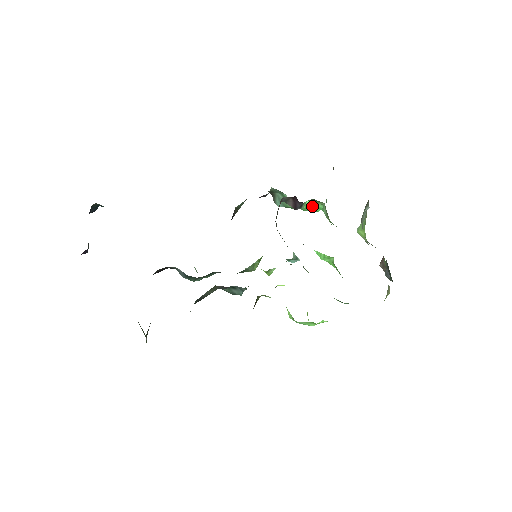
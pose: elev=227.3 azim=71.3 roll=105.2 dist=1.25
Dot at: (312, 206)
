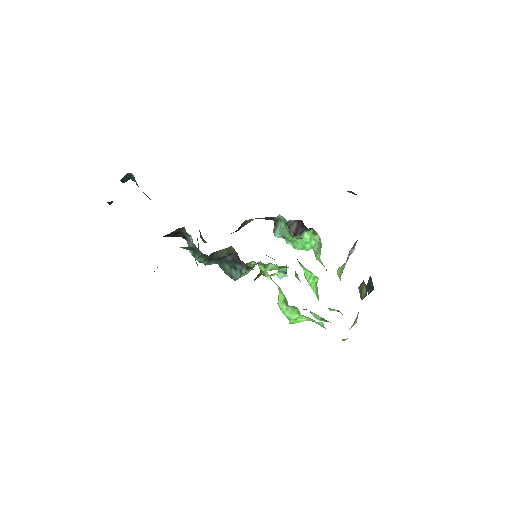
Dot at: (306, 241)
